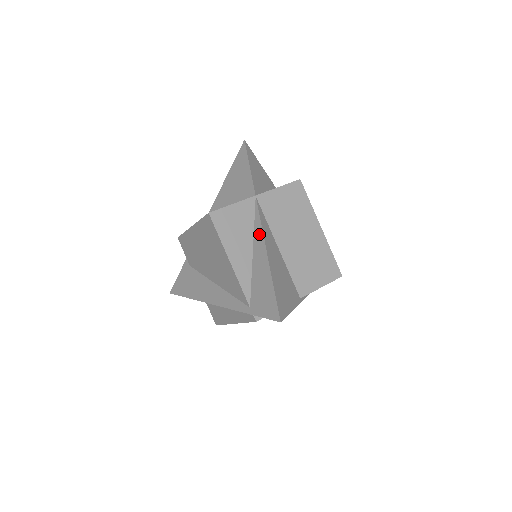
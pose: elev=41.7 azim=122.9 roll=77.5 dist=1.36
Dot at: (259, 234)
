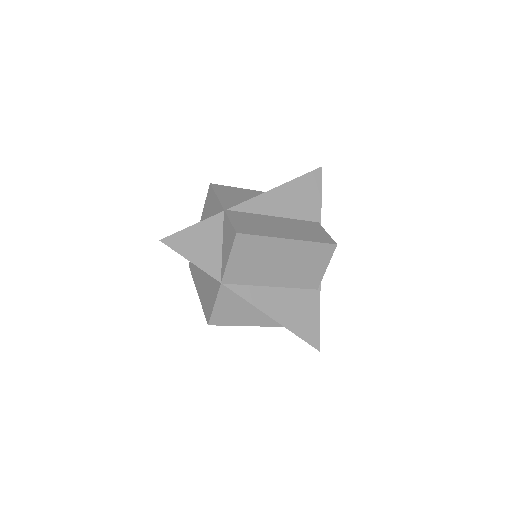
Dot at: occluded
